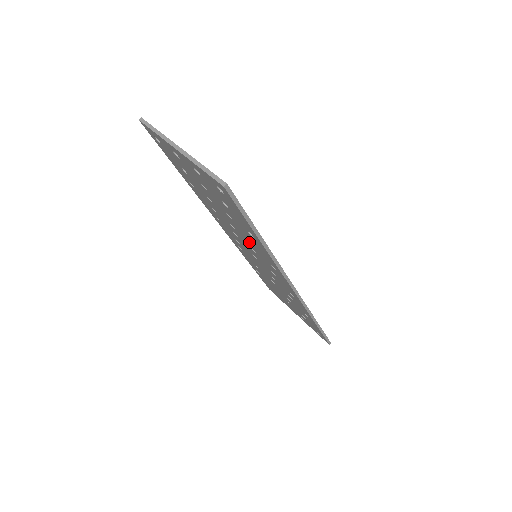
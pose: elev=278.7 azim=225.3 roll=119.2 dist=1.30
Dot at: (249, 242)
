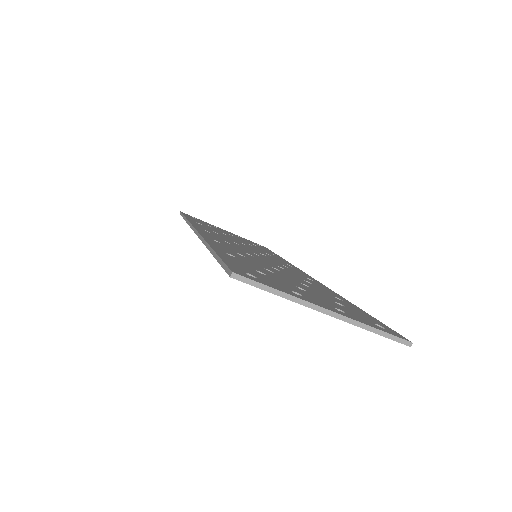
Dot at: occluded
